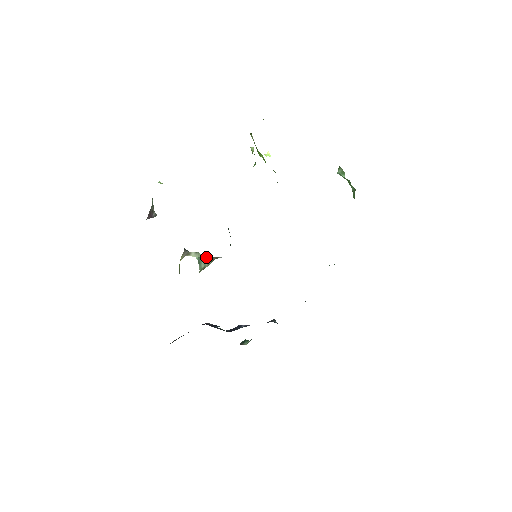
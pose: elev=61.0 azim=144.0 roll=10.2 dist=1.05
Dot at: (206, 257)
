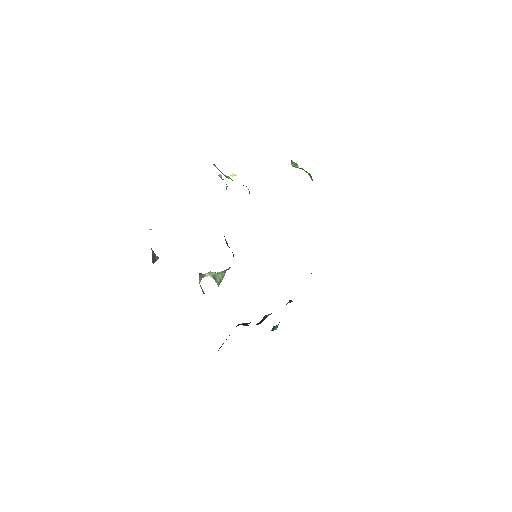
Dot at: (218, 273)
